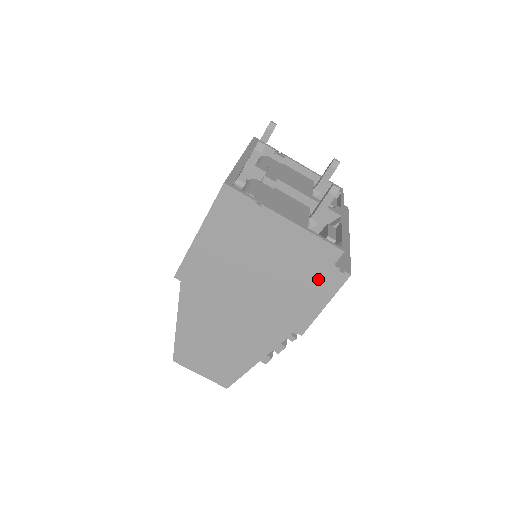
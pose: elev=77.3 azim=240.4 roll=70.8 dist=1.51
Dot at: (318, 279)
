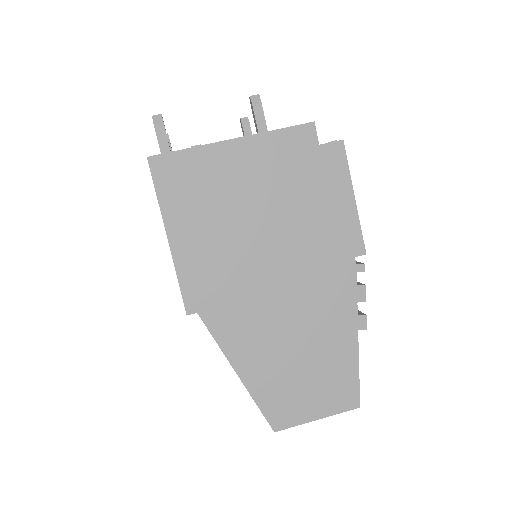
Dot at: (320, 174)
